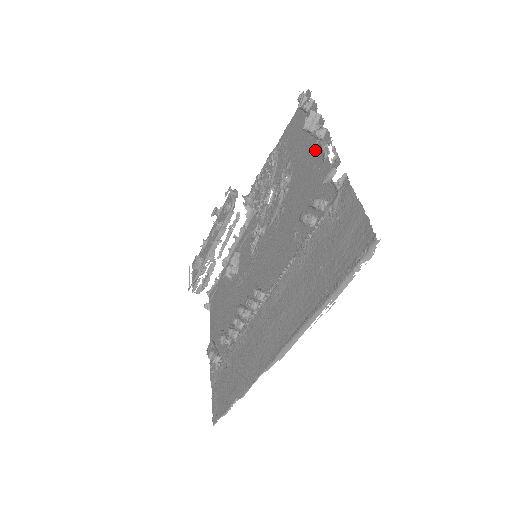
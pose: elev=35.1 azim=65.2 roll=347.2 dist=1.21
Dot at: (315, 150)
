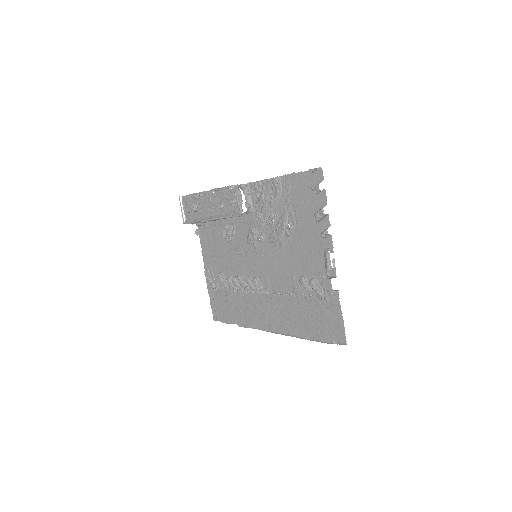
Dot at: (319, 238)
